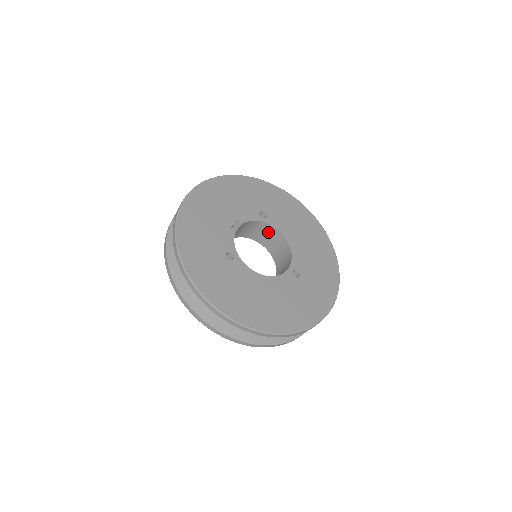
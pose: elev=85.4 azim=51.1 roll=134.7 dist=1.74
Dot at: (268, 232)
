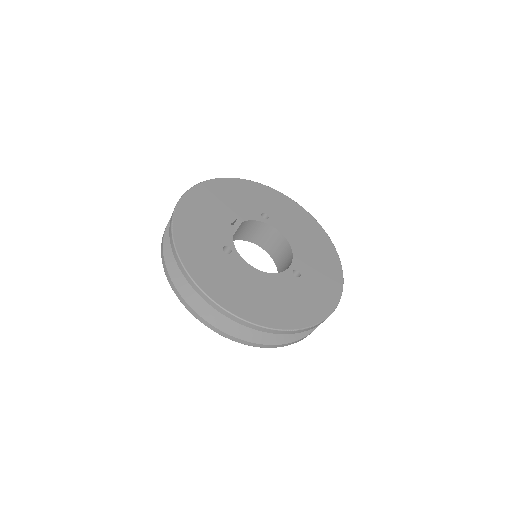
Dot at: (270, 234)
